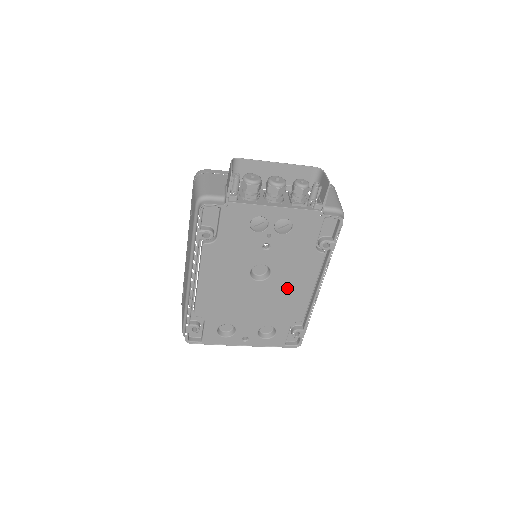
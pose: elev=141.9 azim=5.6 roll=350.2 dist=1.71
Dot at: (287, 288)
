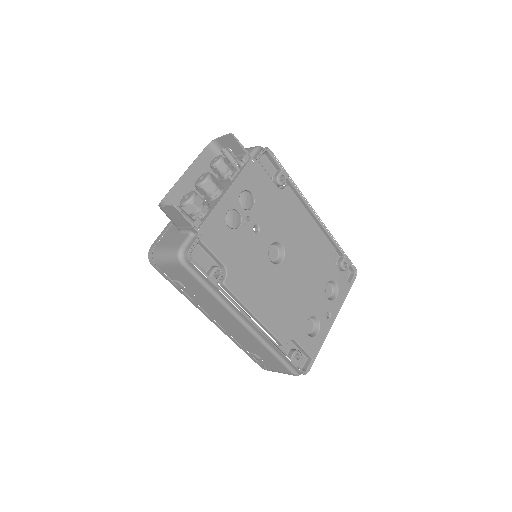
Dot at: (302, 241)
